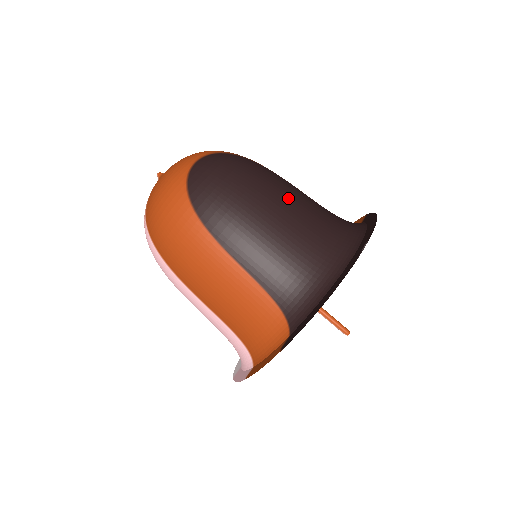
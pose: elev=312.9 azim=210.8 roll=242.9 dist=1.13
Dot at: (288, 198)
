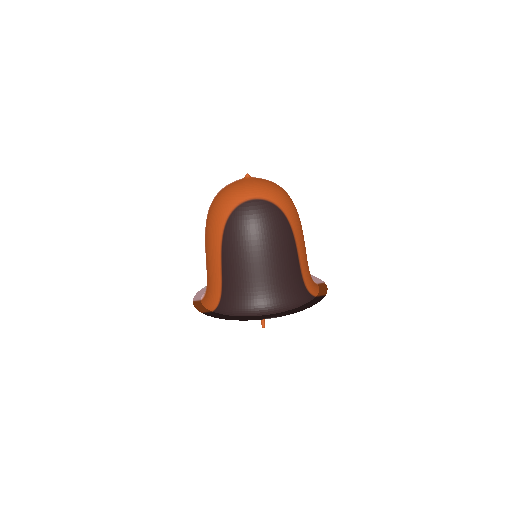
Dot at: (274, 260)
